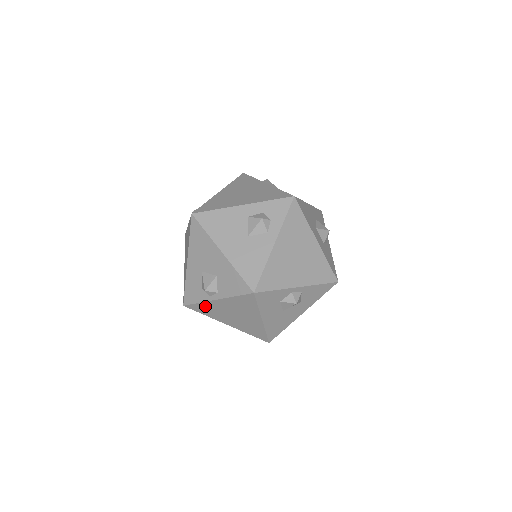
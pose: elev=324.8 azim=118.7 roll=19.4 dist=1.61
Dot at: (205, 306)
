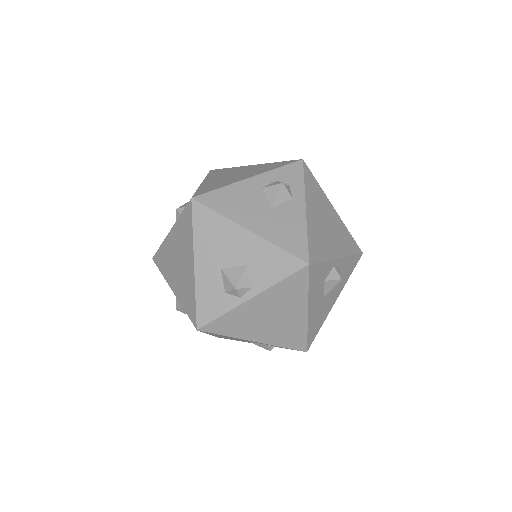
Dot at: (231, 318)
